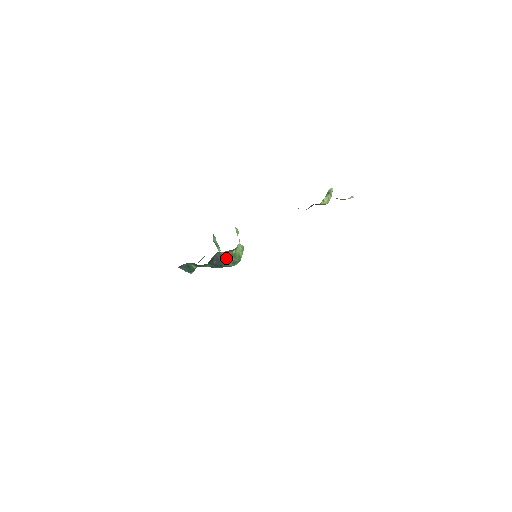
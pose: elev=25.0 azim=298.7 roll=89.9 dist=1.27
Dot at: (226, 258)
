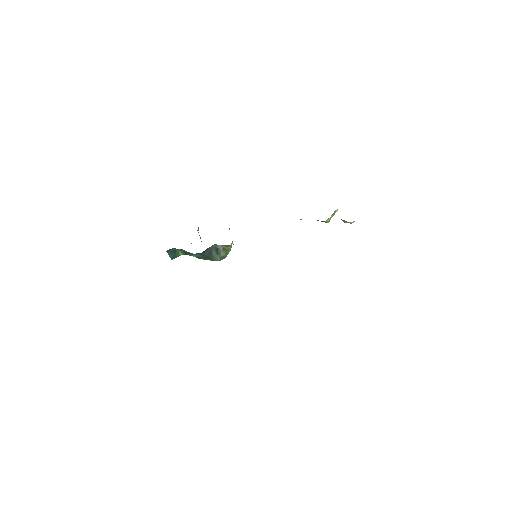
Dot at: (219, 252)
